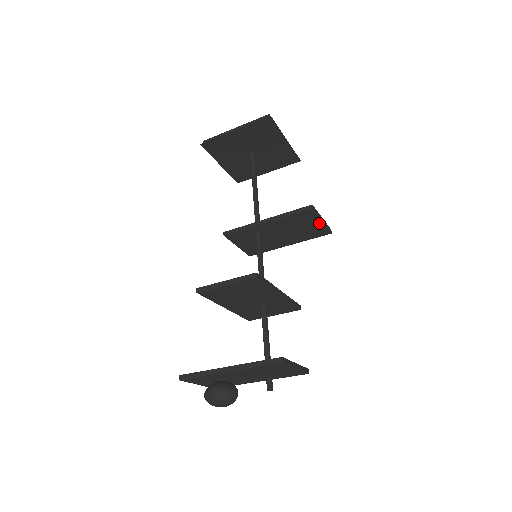
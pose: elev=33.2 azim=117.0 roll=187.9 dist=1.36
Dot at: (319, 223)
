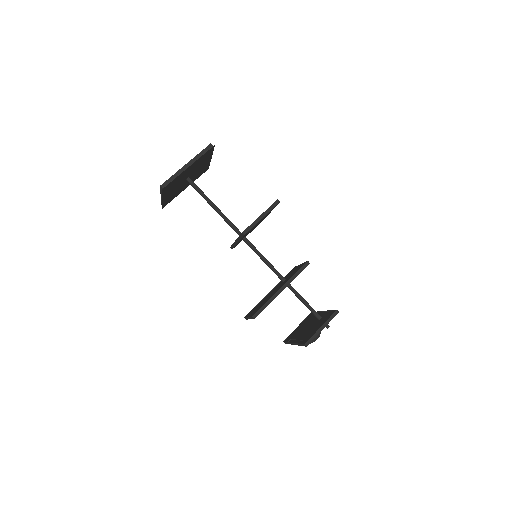
Dot at: (262, 218)
